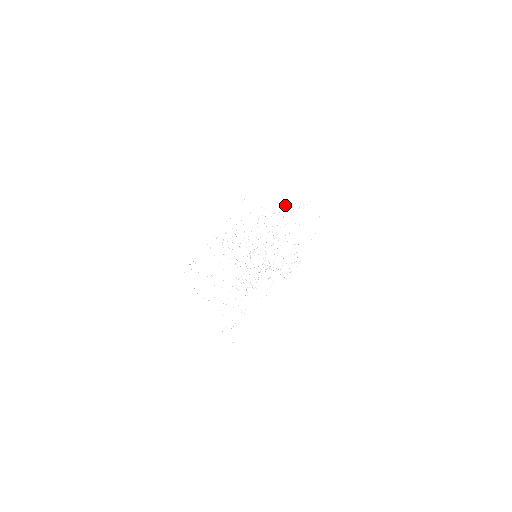
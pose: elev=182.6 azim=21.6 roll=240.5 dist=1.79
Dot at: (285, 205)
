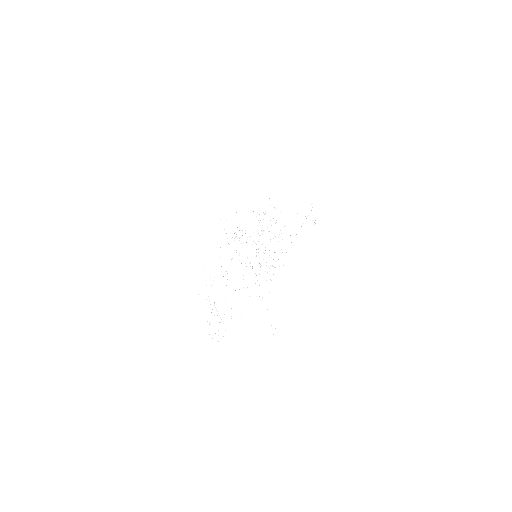
Dot at: occluded
